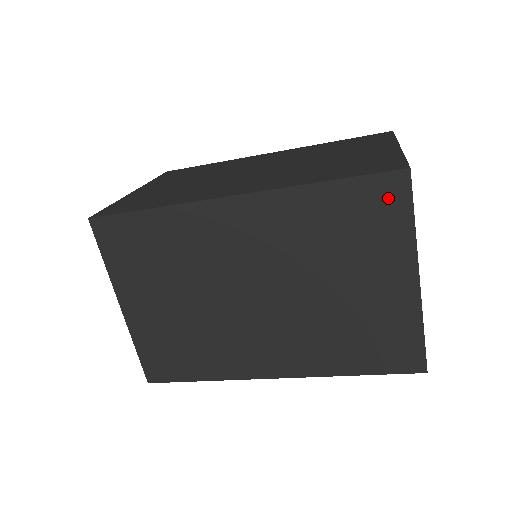
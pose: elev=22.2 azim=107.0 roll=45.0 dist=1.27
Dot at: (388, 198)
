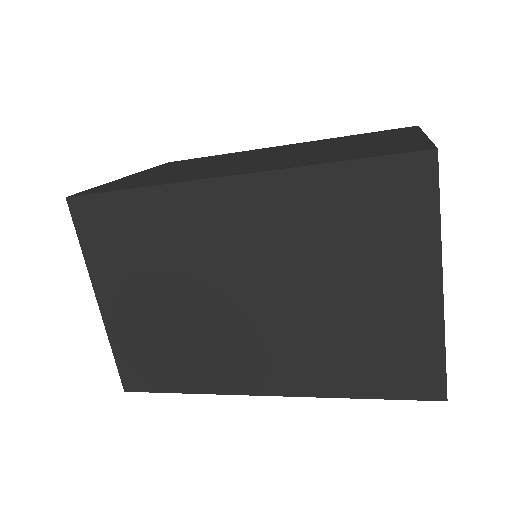
Dot at: (409, 185)
